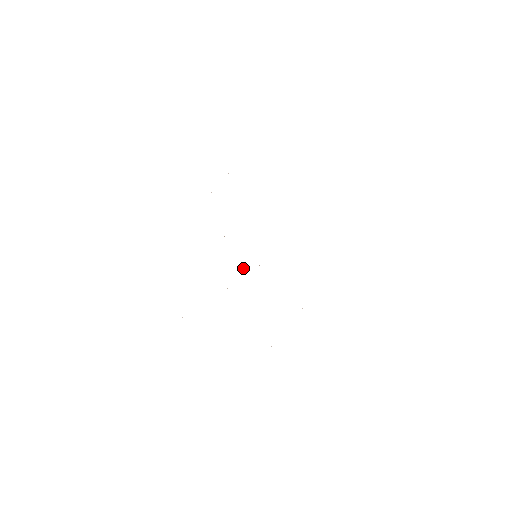
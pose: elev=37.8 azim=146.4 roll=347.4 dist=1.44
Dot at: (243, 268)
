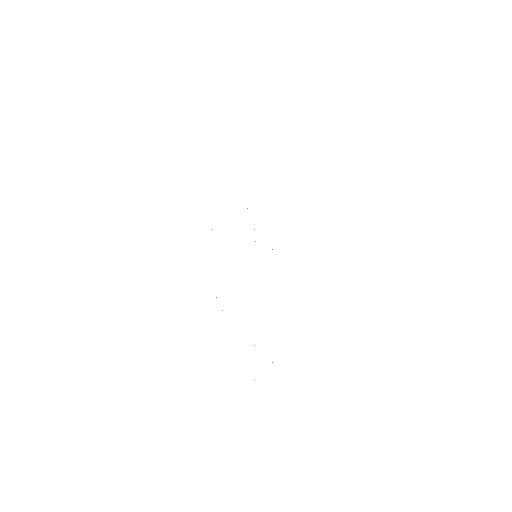
Dot at: occluded
